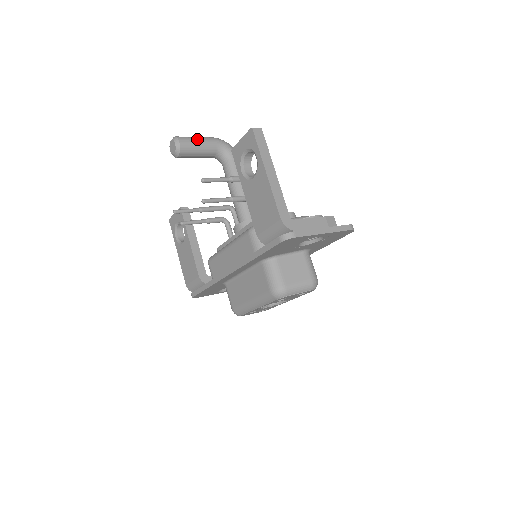
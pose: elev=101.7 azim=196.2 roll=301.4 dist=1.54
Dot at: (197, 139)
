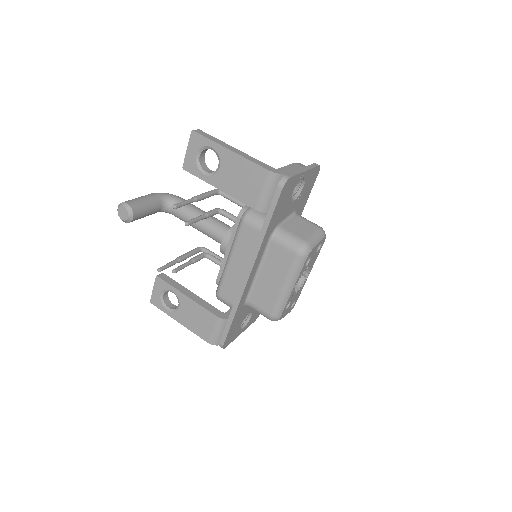
Dot at: (139, 198)
